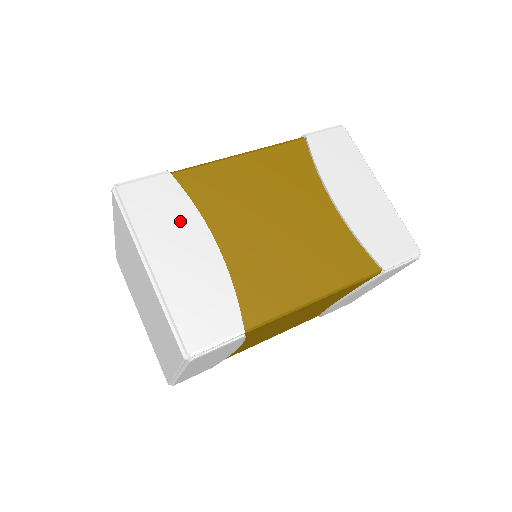
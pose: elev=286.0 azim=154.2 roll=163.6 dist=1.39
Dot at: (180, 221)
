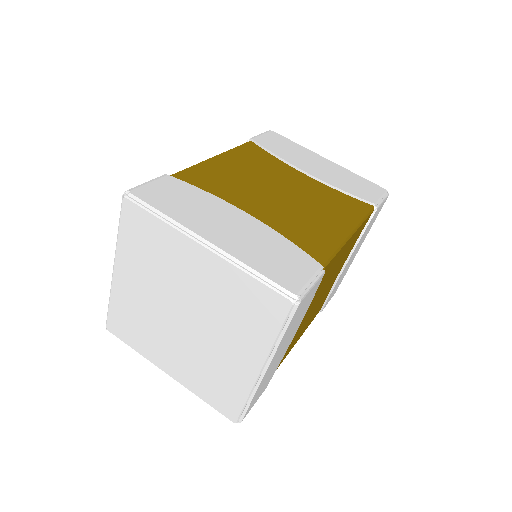
Dot at: occluded
